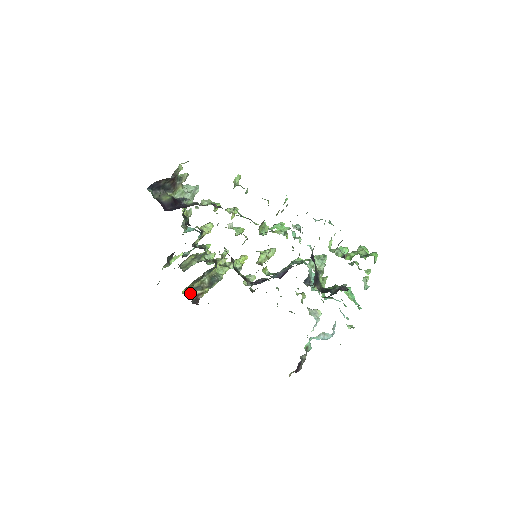
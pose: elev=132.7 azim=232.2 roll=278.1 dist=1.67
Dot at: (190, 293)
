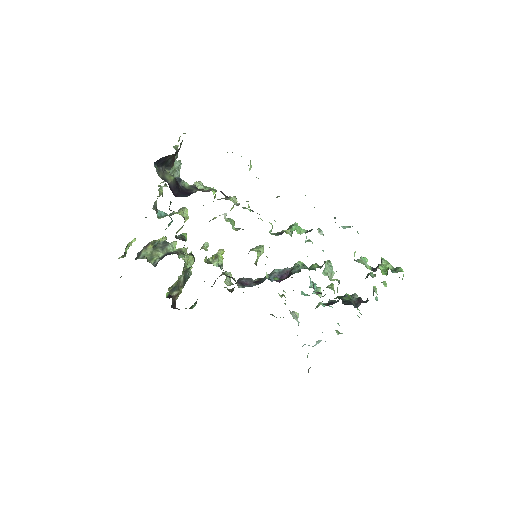
Dot at: (172, 296)
